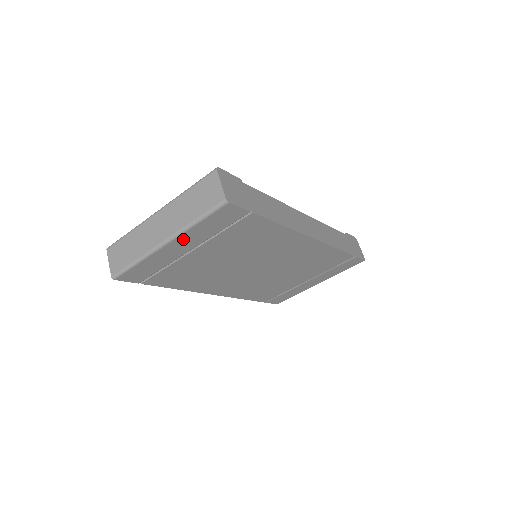
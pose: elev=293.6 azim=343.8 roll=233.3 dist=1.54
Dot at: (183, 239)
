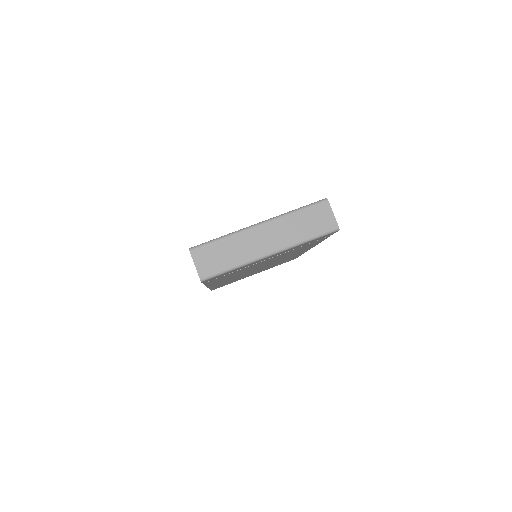
Dot at: occluded
